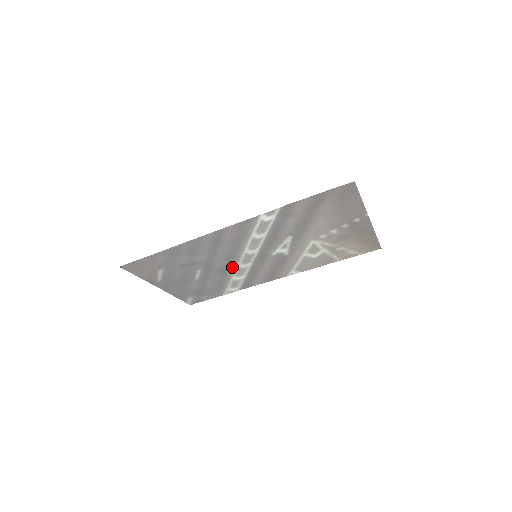
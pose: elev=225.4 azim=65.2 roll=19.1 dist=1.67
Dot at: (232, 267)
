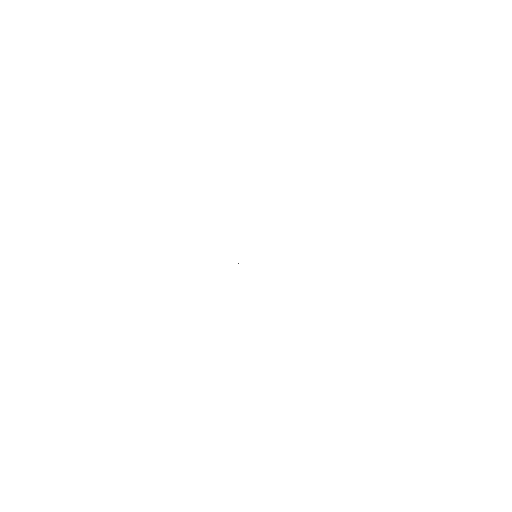
Dot at: occluded
